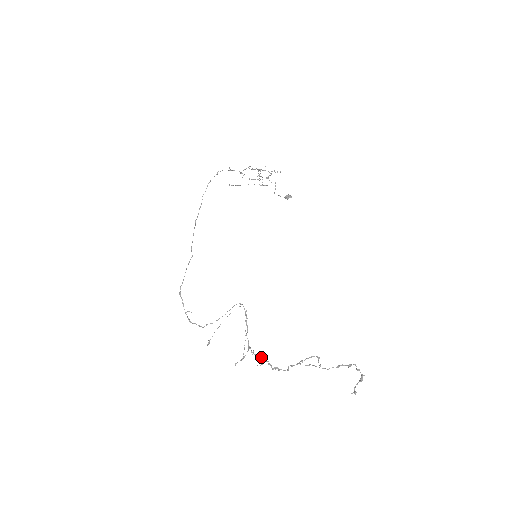
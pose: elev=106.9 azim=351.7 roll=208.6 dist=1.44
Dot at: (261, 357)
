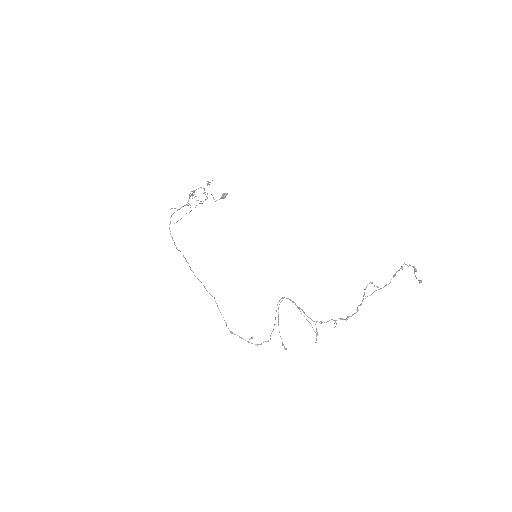
Dot at: occluded
